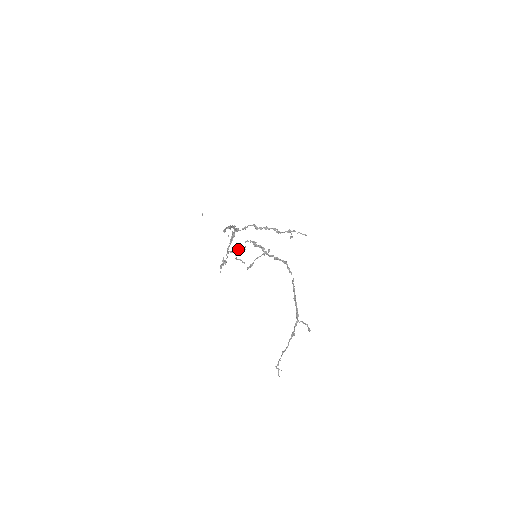
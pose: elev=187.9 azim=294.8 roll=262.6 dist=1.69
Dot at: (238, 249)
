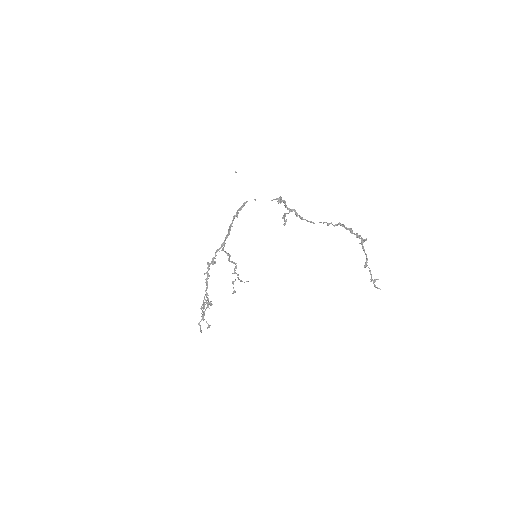
Dot at: occluded
